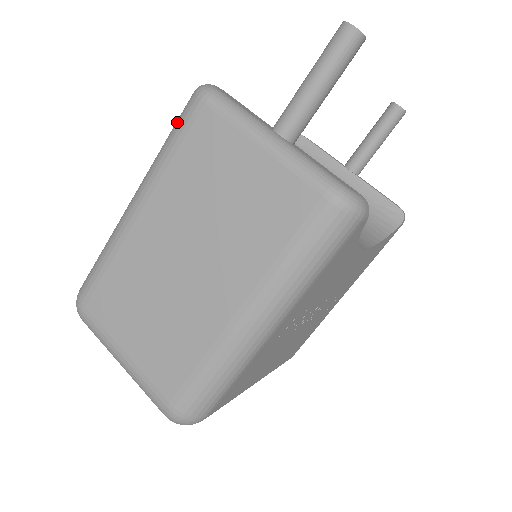
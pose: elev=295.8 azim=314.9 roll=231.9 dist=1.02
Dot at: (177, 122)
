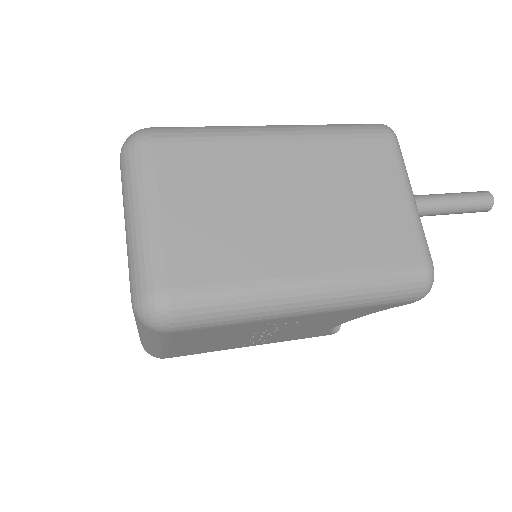
Dot at: (357, 125)
